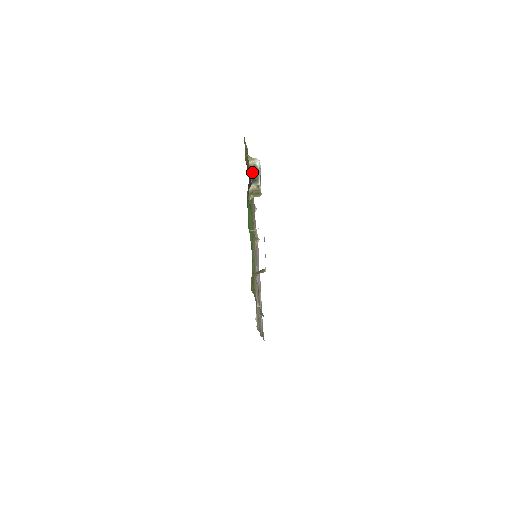
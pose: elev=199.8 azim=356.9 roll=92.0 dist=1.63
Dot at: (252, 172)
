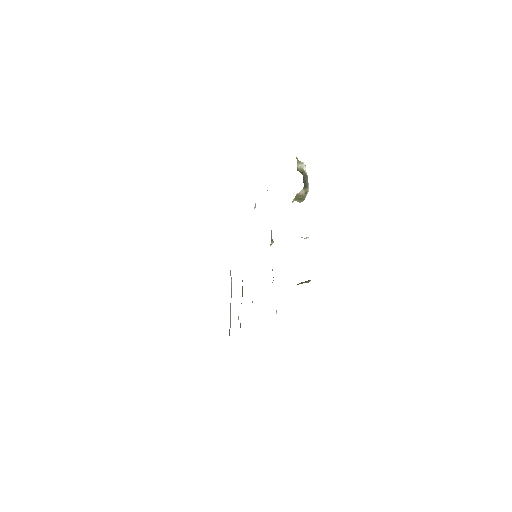
Dot at: (303, 177)
